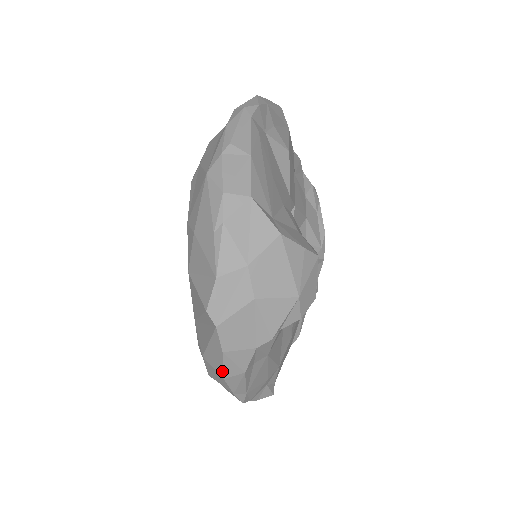
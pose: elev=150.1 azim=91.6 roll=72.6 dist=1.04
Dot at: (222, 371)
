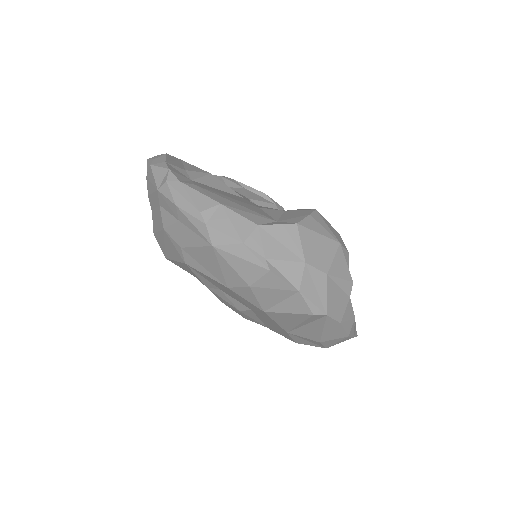
Dot at: (345, 334)
